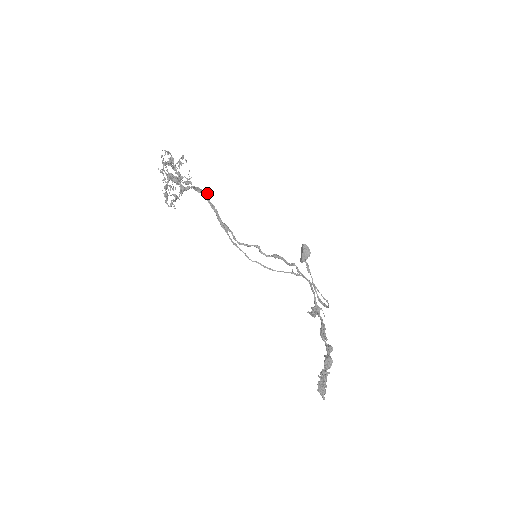
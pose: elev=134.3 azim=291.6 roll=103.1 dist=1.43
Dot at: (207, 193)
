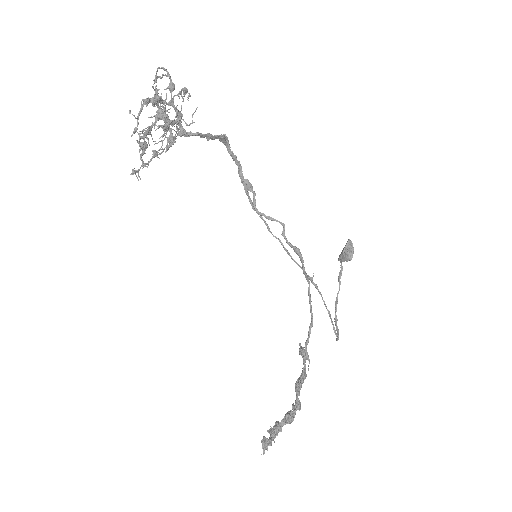
Dot at: (227, 138)
